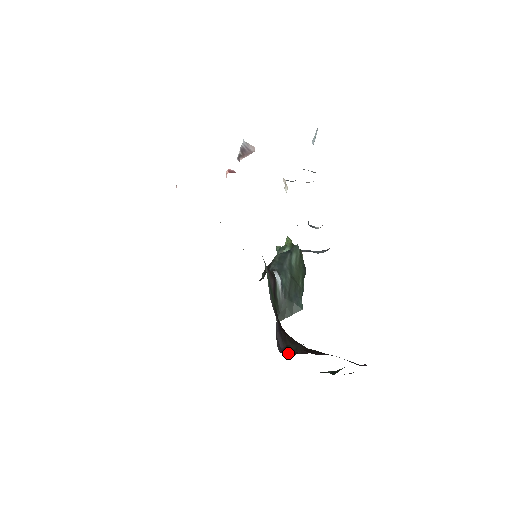
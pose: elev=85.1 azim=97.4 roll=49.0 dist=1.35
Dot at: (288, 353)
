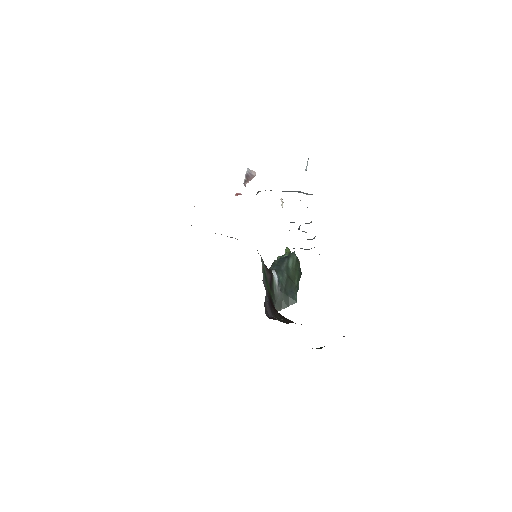
Dot at: (275, 319)
